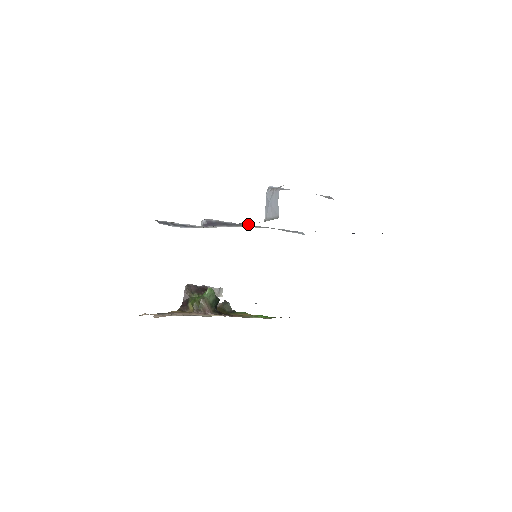
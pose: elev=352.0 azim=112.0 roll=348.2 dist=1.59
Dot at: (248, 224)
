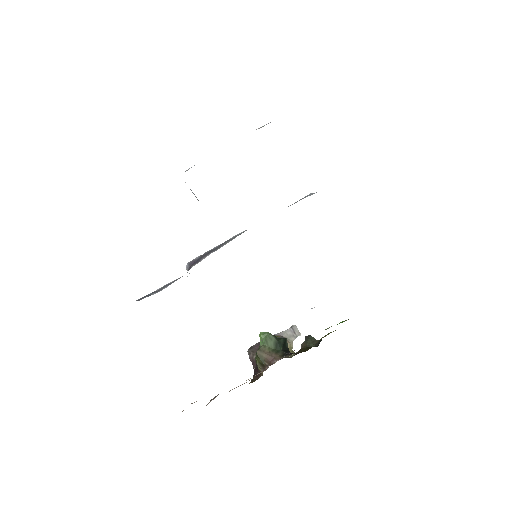
Dot at: (239, 233)
